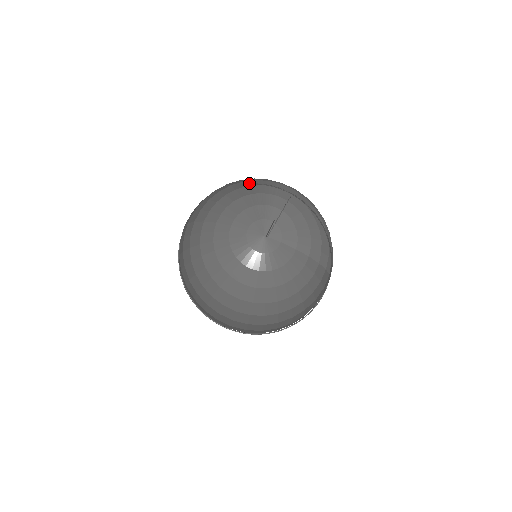
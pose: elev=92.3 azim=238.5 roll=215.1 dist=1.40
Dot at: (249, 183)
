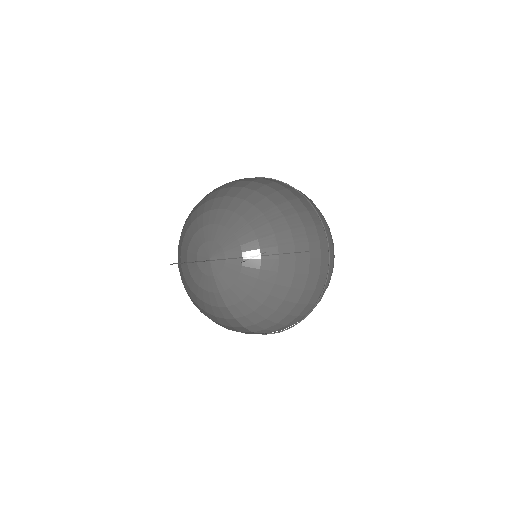
Dot at: (271, 212)
